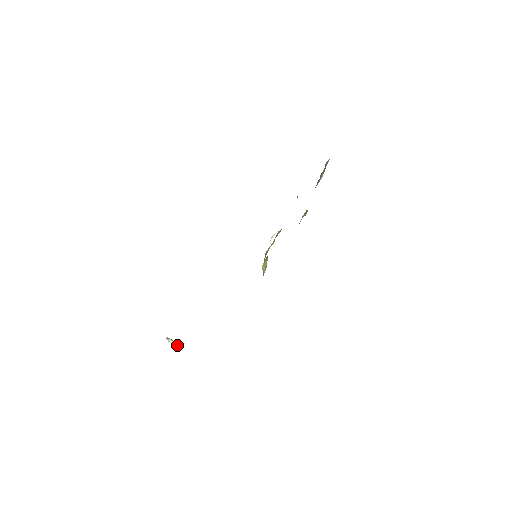
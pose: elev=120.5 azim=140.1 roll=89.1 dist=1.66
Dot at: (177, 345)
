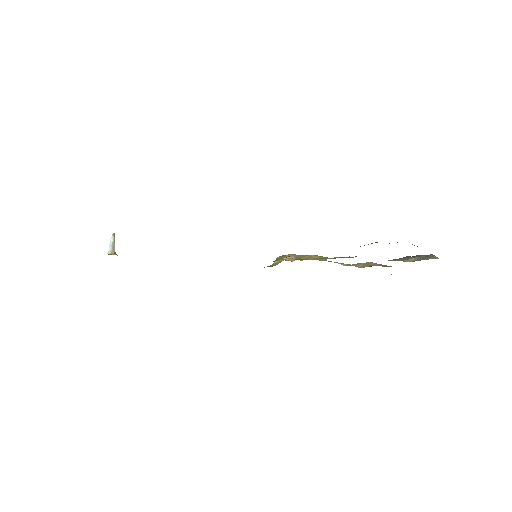
Dot at: (111, 250)
